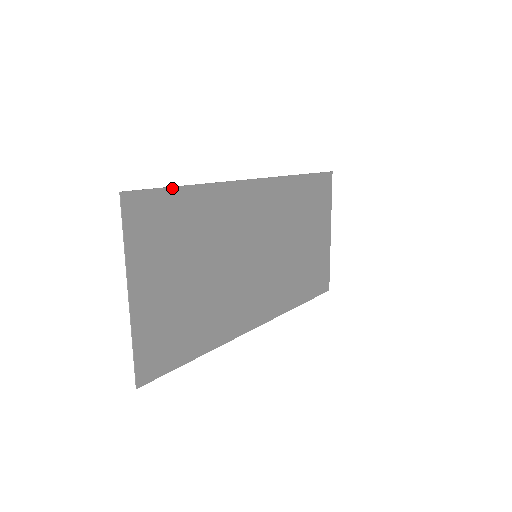
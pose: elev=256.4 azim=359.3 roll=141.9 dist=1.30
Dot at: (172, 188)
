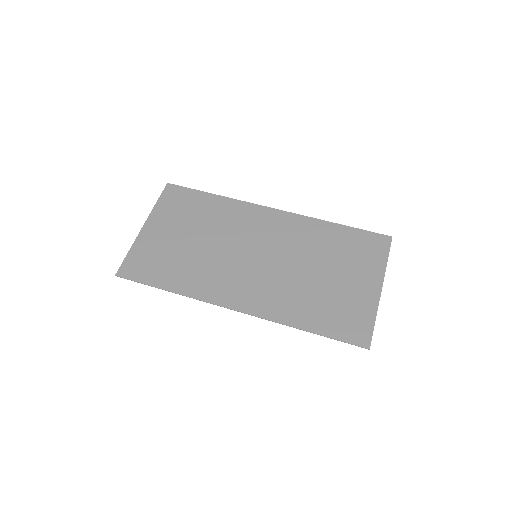
Dot at: (200, 191)
